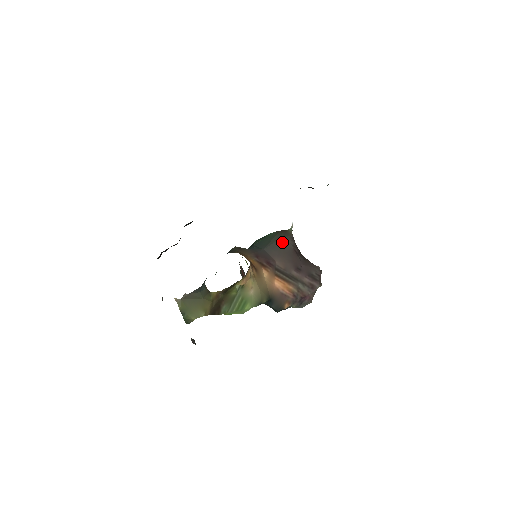
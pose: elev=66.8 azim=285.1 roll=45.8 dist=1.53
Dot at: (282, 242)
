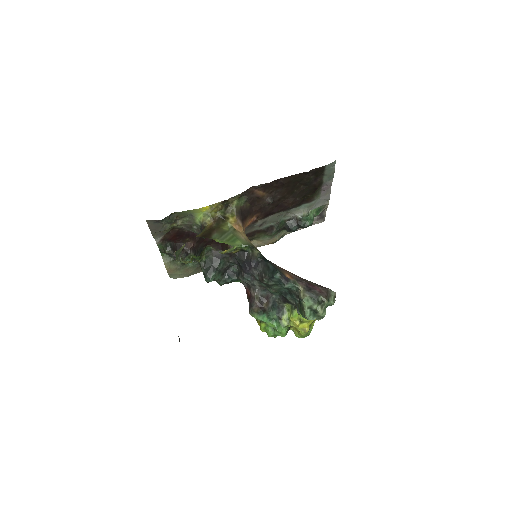
Dot at: occluded
